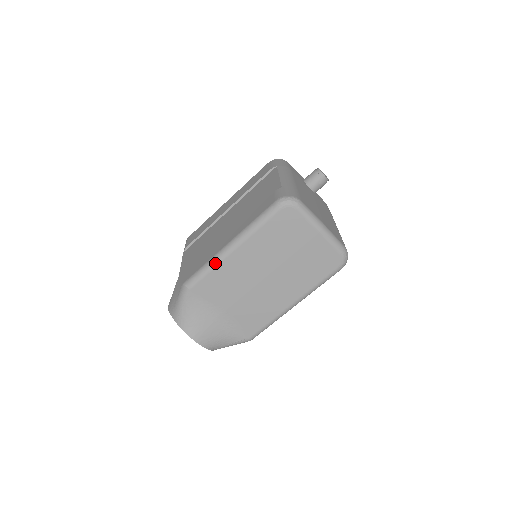
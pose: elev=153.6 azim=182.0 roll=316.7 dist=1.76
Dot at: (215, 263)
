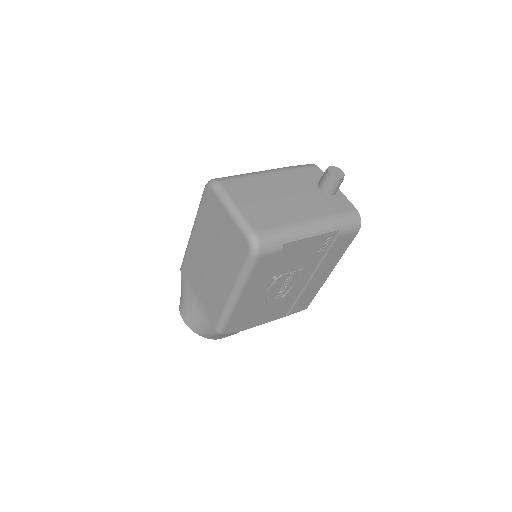
Dot at: (187, 246)
